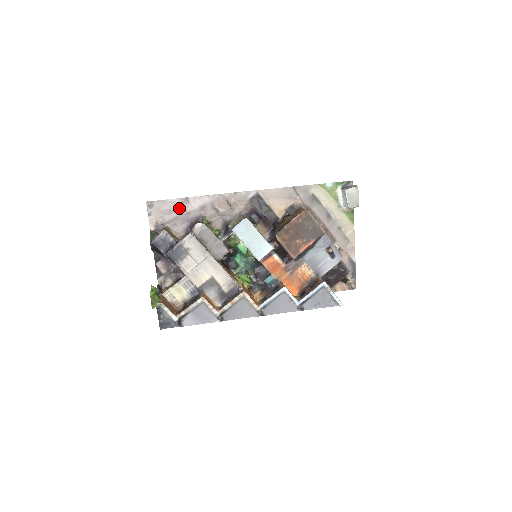
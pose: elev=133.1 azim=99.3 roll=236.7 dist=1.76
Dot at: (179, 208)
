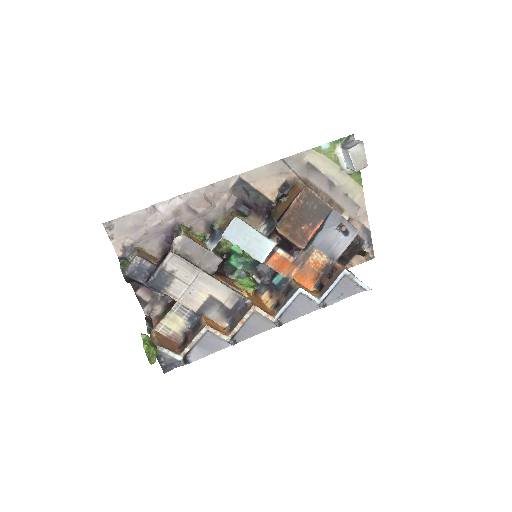
Dot at: (147, 221)
